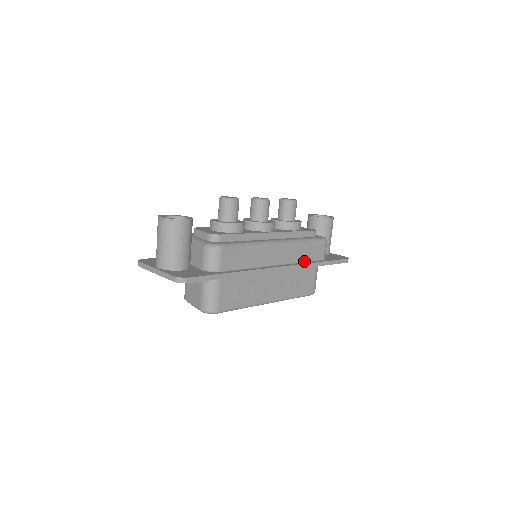
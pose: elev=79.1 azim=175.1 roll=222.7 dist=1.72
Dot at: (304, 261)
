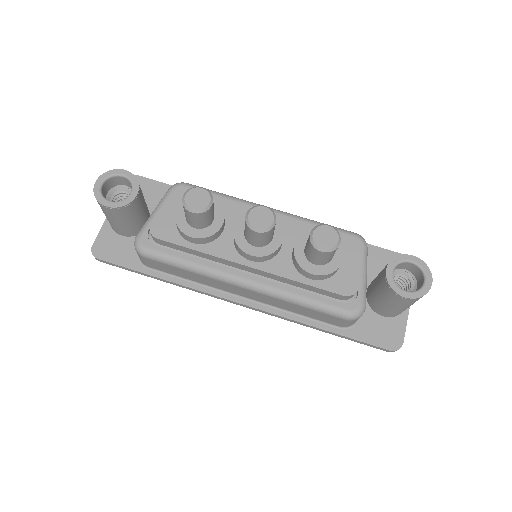
Dot at: (296, 313)
